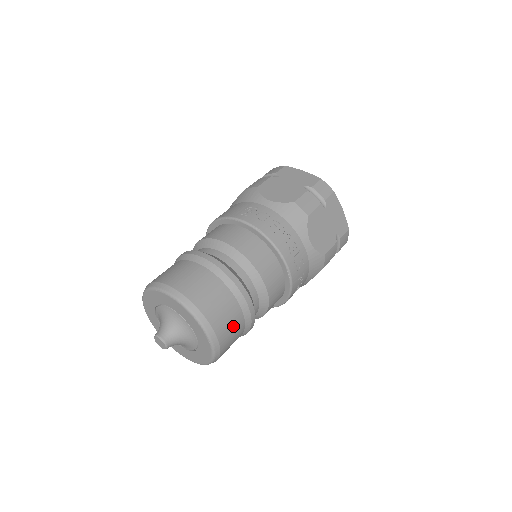
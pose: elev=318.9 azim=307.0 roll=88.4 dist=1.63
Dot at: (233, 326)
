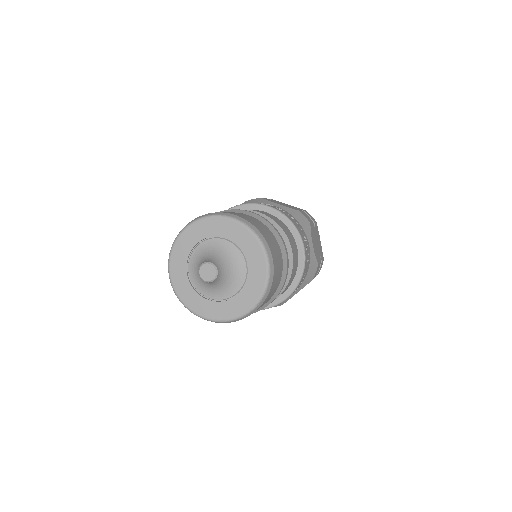
Dot at: (278, 273)
